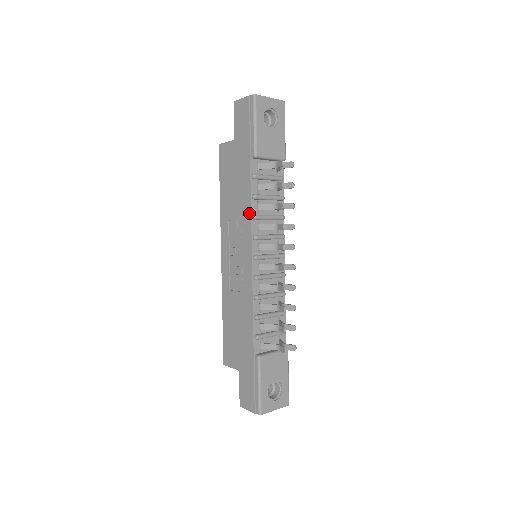
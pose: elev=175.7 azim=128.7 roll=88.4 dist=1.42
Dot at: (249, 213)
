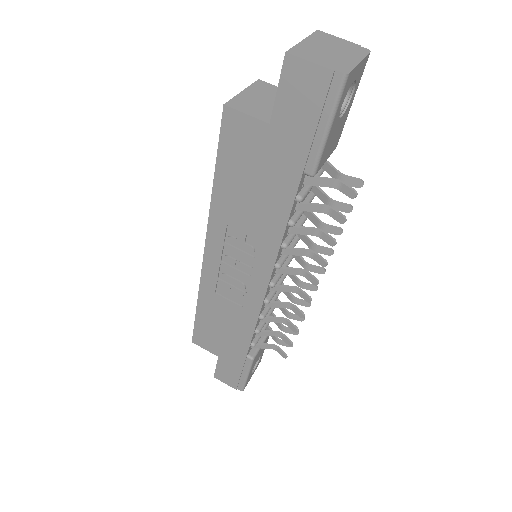
Dot at: (277, 242)
